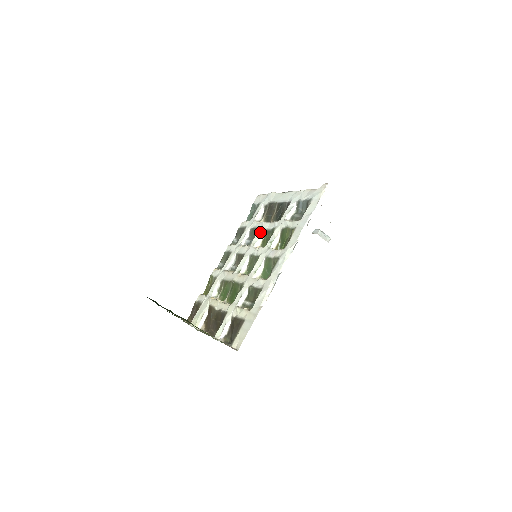
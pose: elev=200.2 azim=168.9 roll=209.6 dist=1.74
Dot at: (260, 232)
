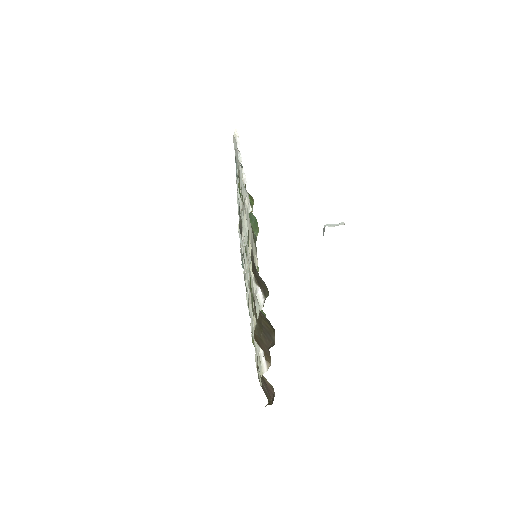
Dot at: (242, 242)
